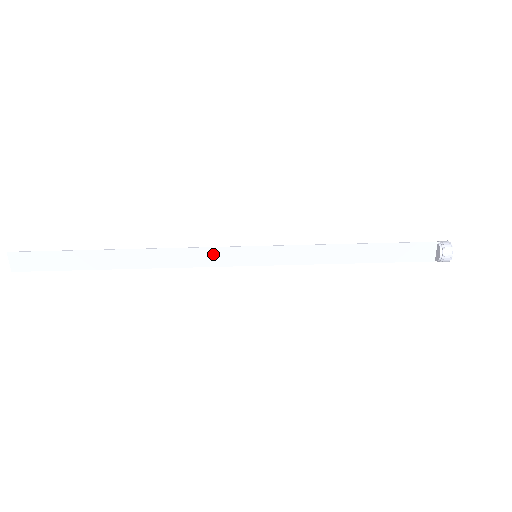
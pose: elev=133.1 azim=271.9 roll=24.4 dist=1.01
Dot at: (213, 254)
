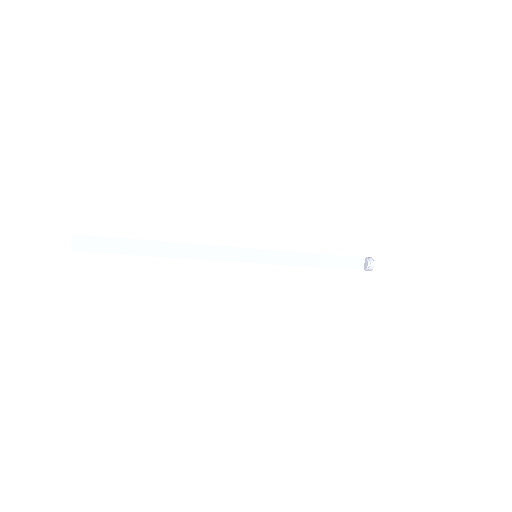
Dot at: (228, 252)
